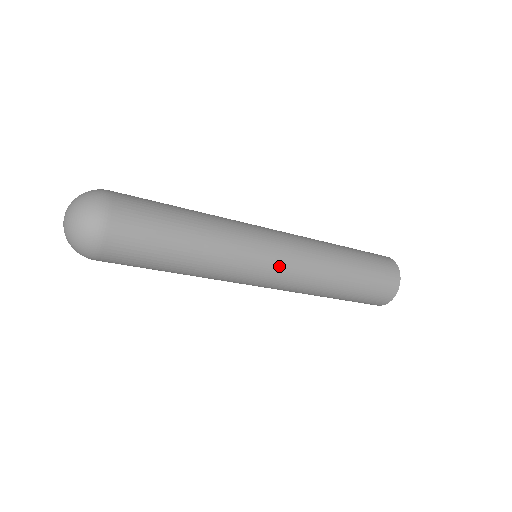
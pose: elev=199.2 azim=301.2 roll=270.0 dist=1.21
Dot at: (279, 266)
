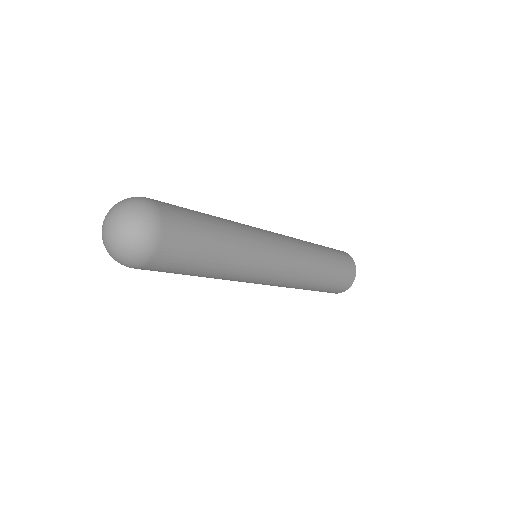
Dot at: (283, 247)
